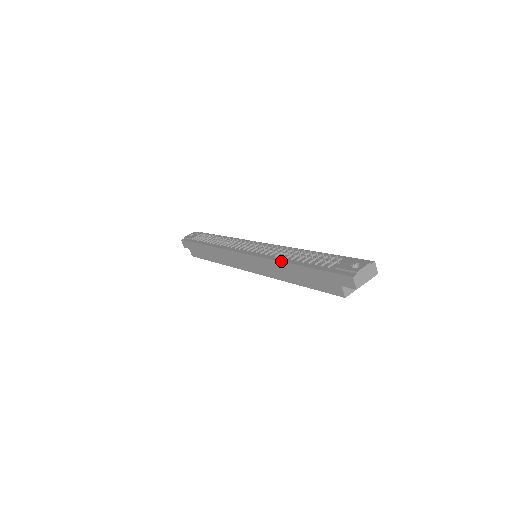
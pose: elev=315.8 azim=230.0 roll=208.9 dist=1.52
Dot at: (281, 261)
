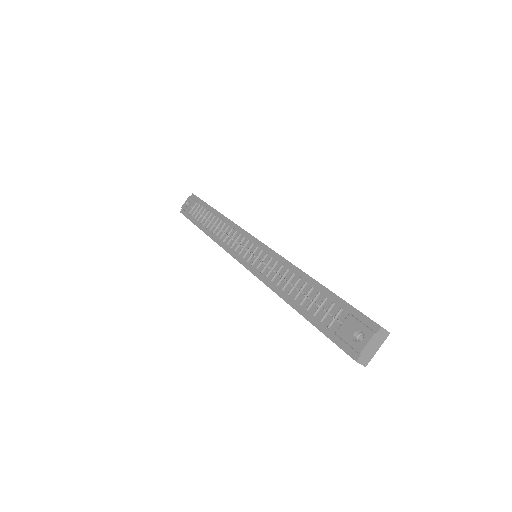
Dot at: occluded
